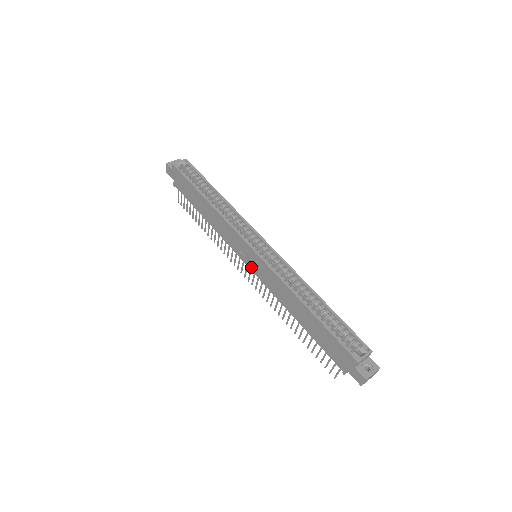
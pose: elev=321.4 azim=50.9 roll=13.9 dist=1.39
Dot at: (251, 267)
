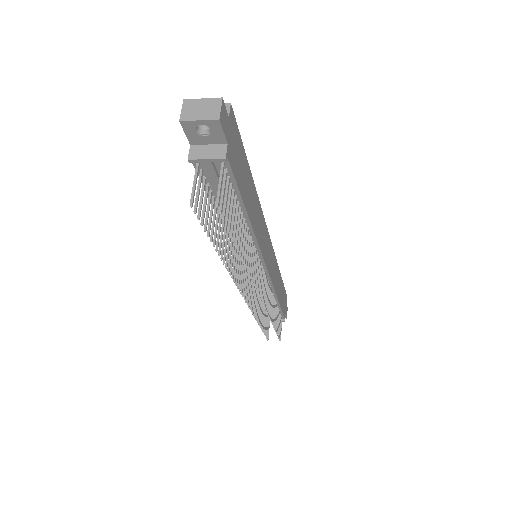
Dot at: occluded
